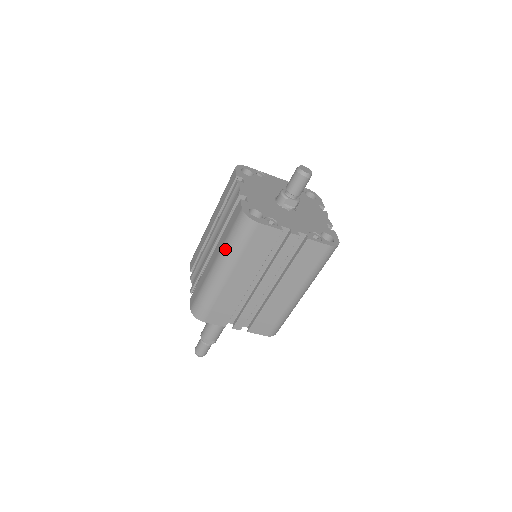
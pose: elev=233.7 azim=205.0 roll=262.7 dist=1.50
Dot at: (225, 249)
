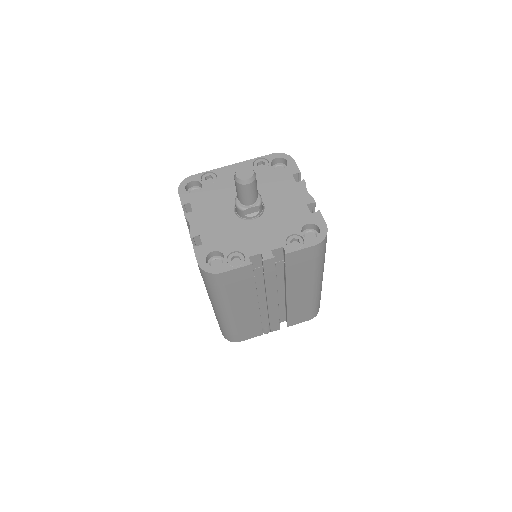
Dot at: (210, 296)
